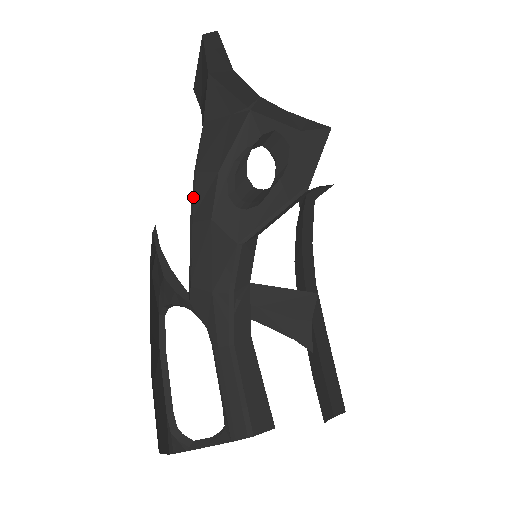
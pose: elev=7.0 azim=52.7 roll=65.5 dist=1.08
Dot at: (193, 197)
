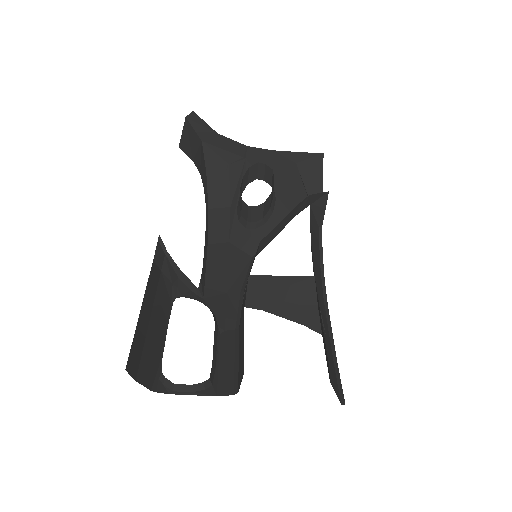
Dot at: (206, 225)
